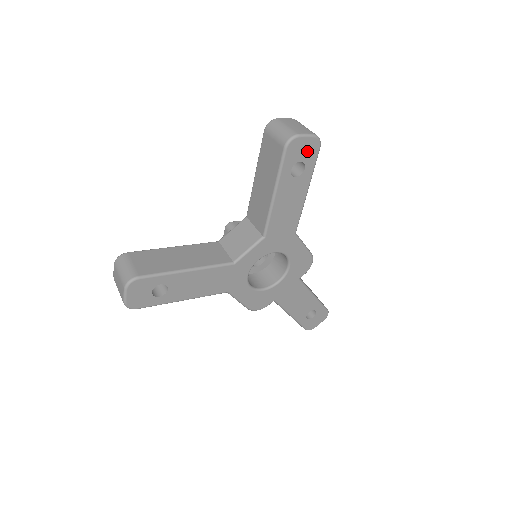
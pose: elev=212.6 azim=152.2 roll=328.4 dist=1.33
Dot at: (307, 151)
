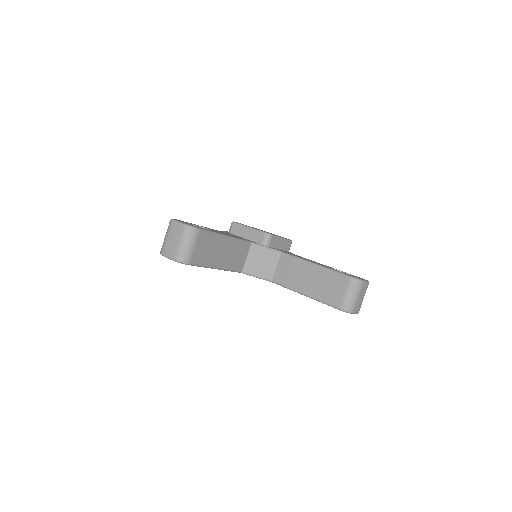
Dot at: occluded
